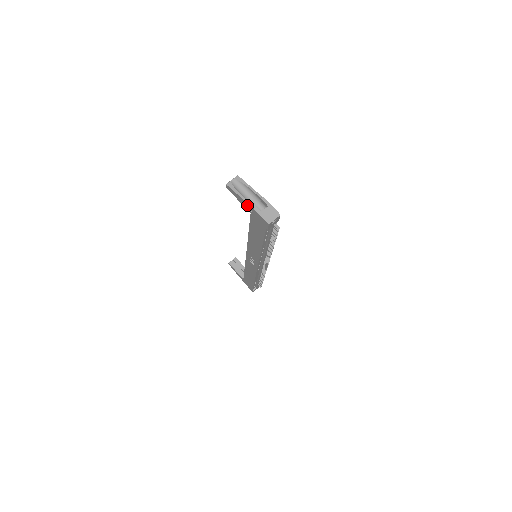
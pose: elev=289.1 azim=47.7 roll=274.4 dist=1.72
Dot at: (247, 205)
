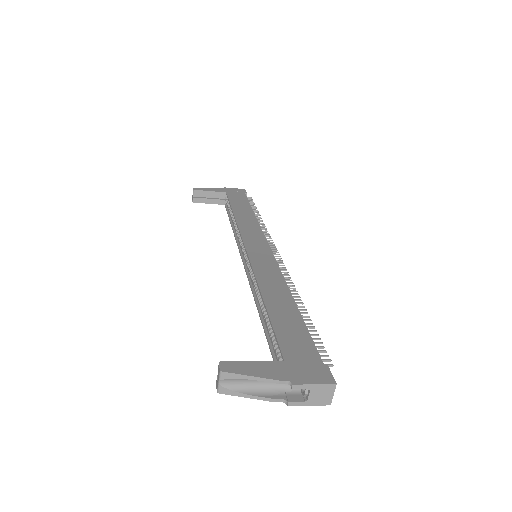
Dot at: (274, 397)
